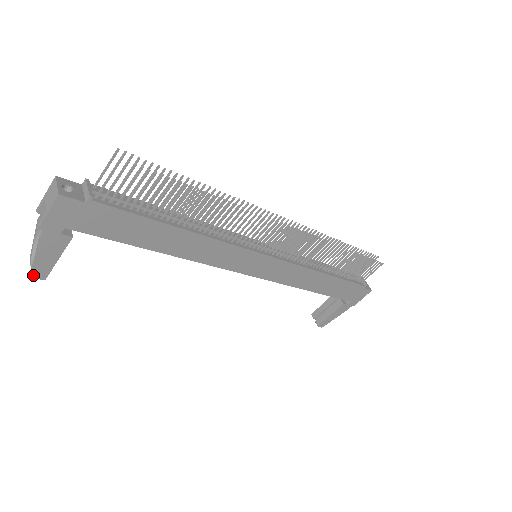
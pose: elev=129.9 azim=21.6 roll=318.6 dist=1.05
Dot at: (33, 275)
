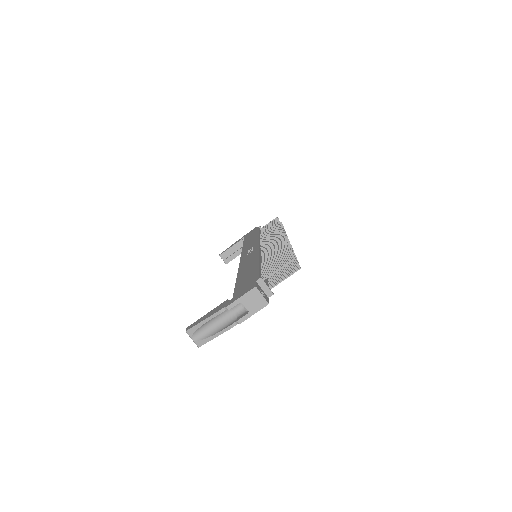
Dot at: (200, 346)
